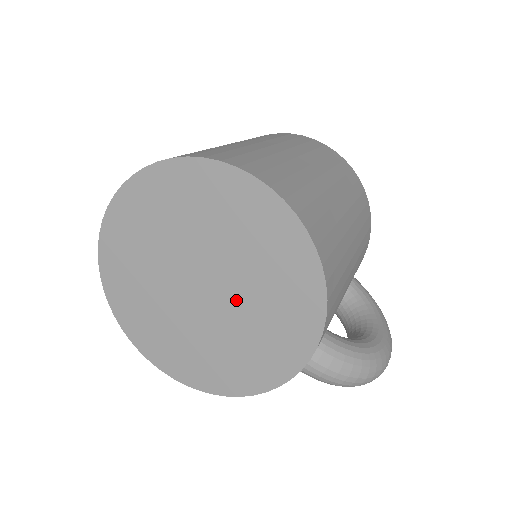
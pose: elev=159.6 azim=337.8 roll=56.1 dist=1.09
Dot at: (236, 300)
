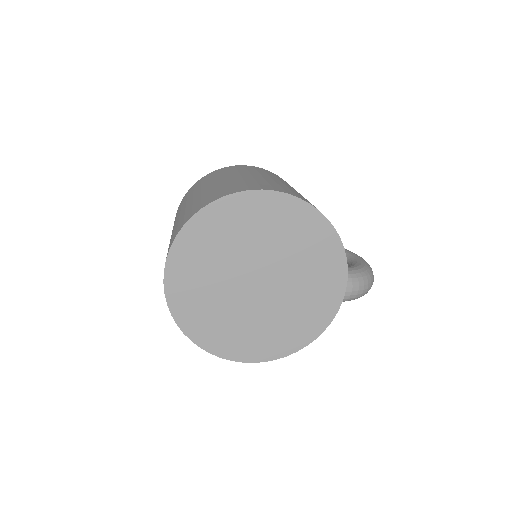
Dot at: (285, 275)
